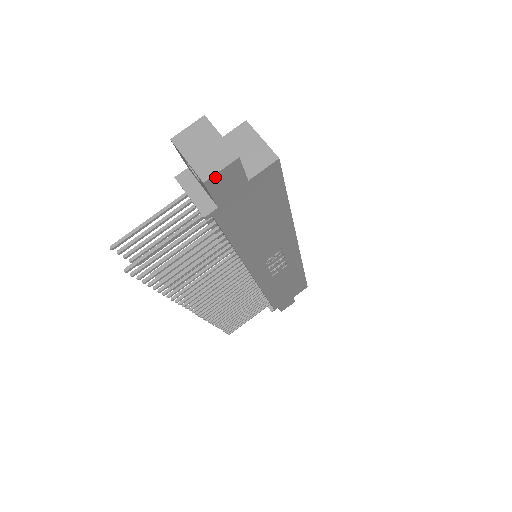
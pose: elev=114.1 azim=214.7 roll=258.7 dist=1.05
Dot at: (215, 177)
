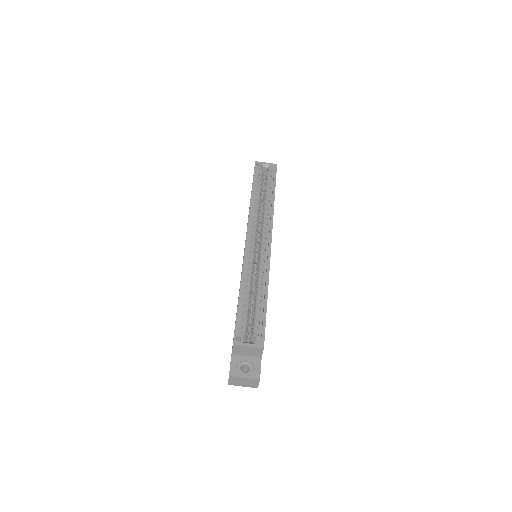
Dot at: (258, 384)
